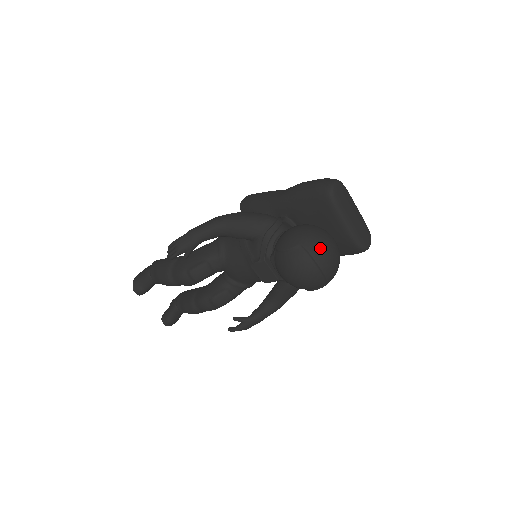
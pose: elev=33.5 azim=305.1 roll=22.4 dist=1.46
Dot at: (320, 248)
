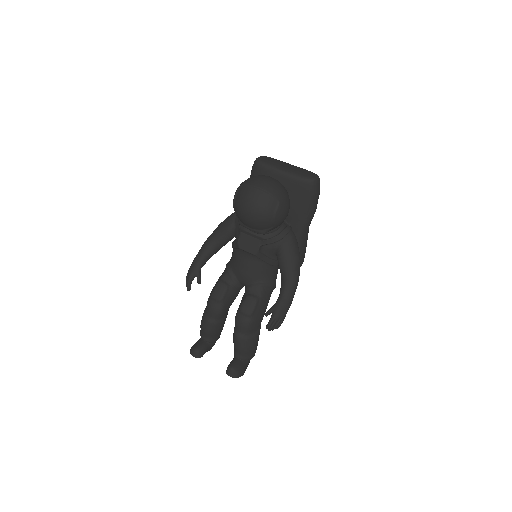
Dot at: (252, 179)
